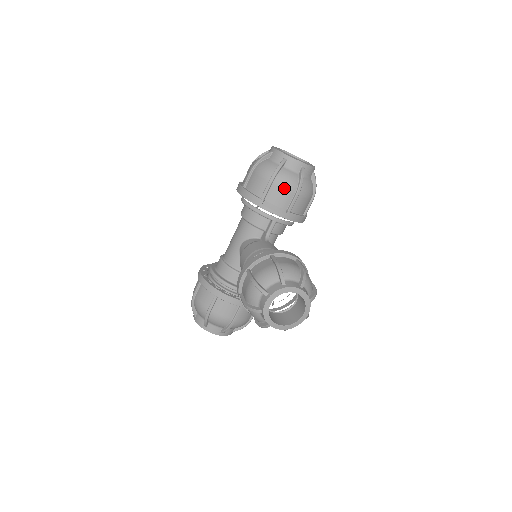
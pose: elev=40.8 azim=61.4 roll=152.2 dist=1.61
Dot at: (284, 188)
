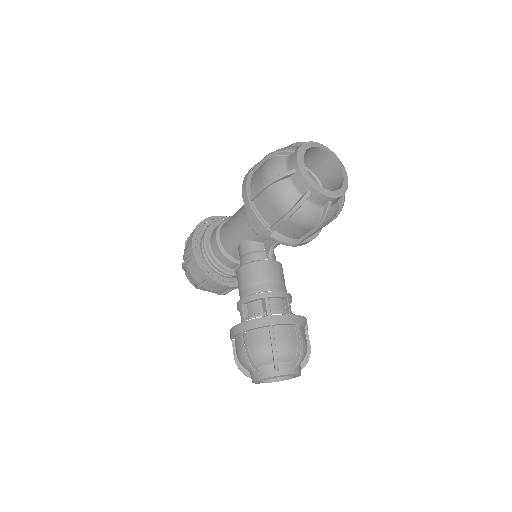
Dot at: (301, 226)
